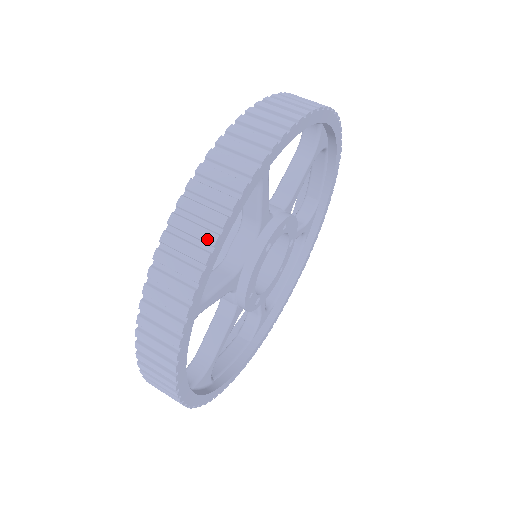
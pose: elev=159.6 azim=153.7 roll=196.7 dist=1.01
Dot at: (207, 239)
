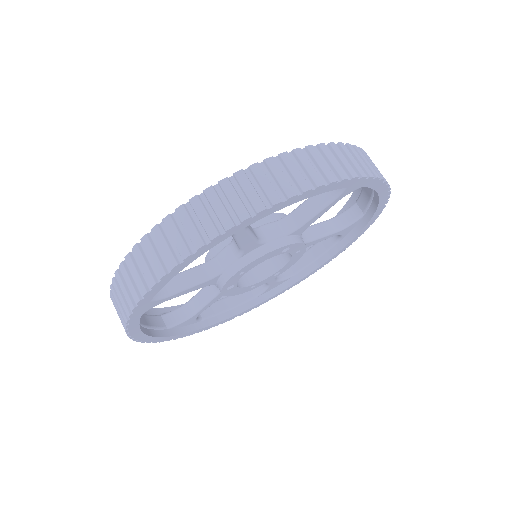
Dot at: (316, 180)
